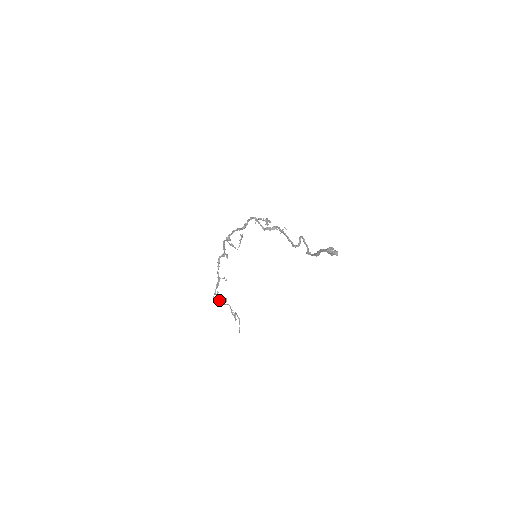
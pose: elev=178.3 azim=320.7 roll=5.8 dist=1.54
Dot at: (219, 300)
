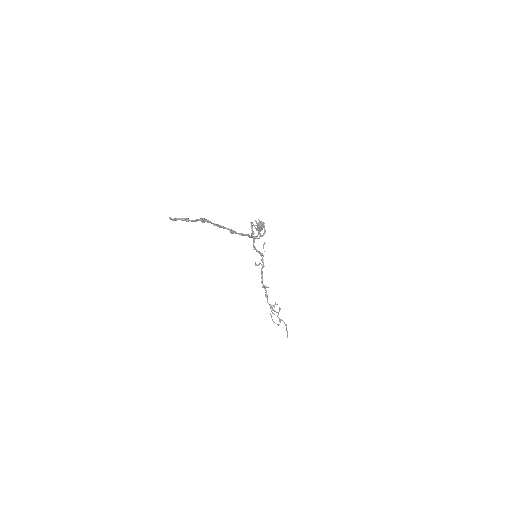
Dot at: (273, 310)
